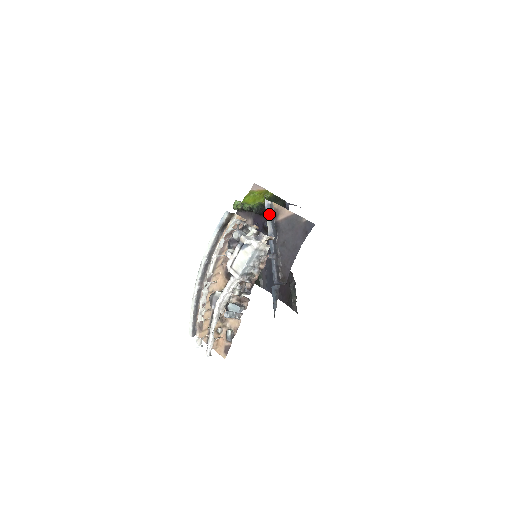
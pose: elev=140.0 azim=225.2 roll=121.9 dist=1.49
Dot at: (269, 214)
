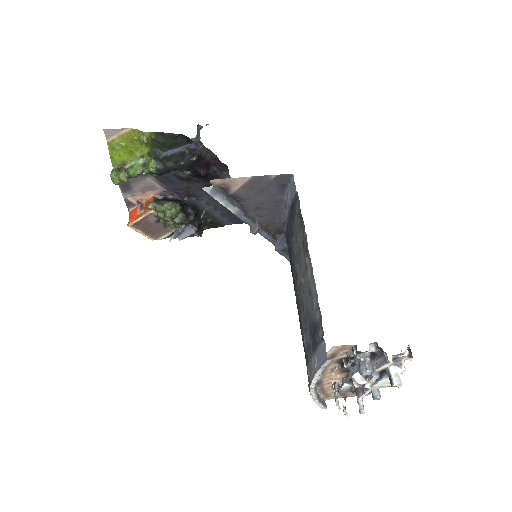
Dot at: (221, 198)
